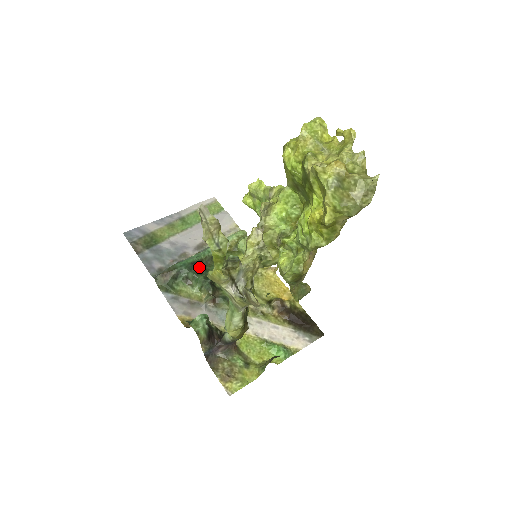
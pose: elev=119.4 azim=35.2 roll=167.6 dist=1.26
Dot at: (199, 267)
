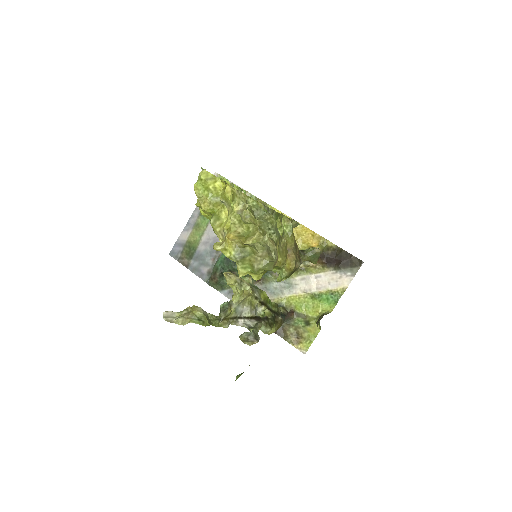
Dot at: occluded
